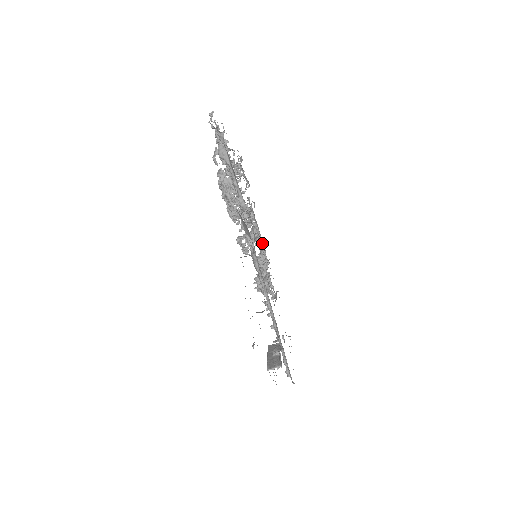
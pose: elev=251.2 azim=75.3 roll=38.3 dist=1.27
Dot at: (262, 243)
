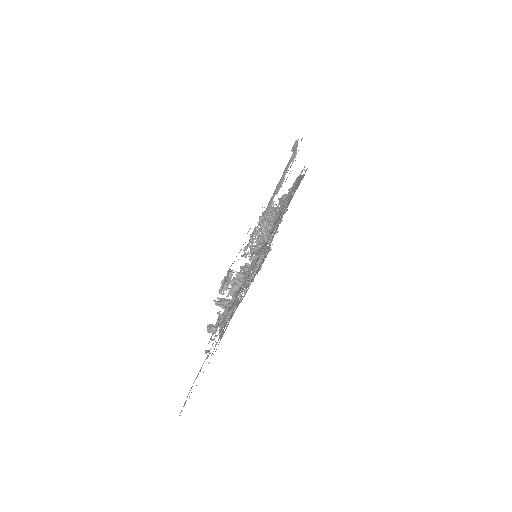
Dot at: (245, 292)
